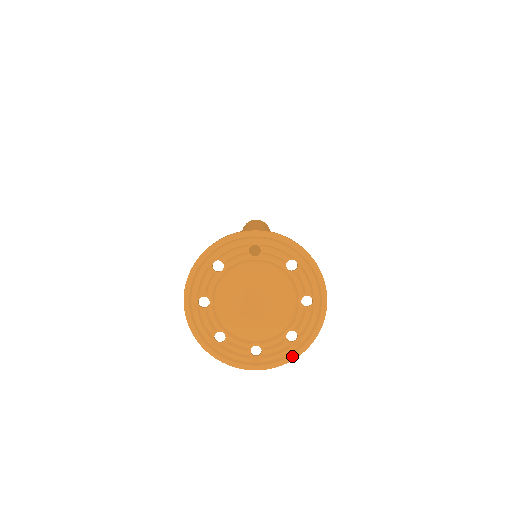
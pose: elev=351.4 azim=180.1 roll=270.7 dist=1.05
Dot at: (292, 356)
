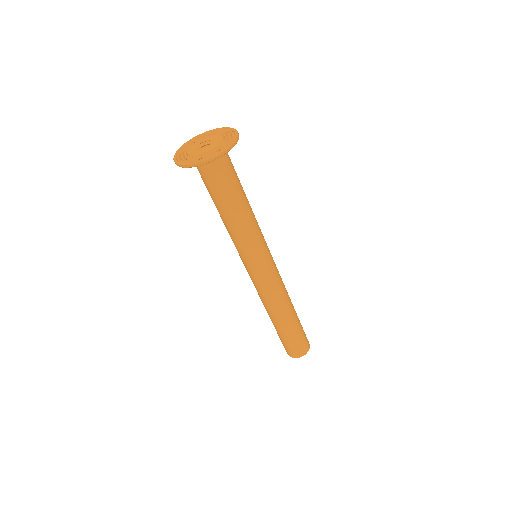
Dot at: (216, 154)
